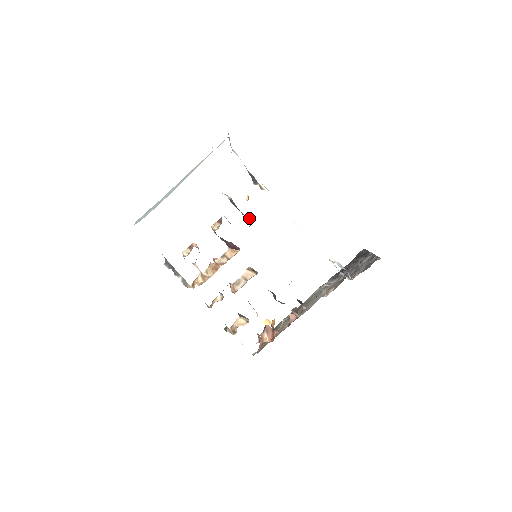
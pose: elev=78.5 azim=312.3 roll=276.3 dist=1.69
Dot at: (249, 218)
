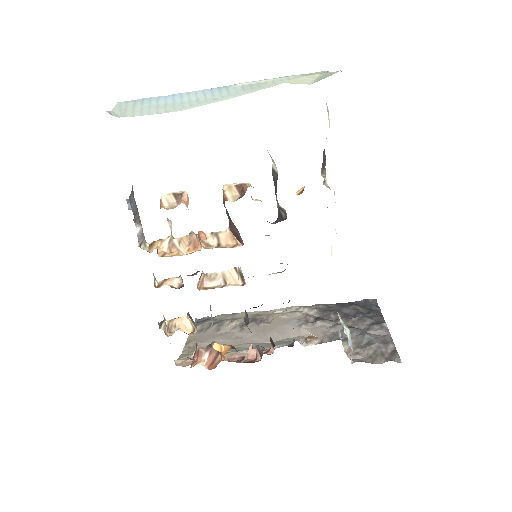
Dot at: (282, 211)
